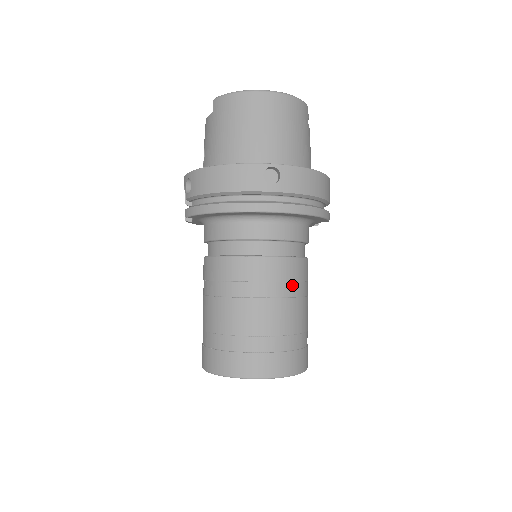
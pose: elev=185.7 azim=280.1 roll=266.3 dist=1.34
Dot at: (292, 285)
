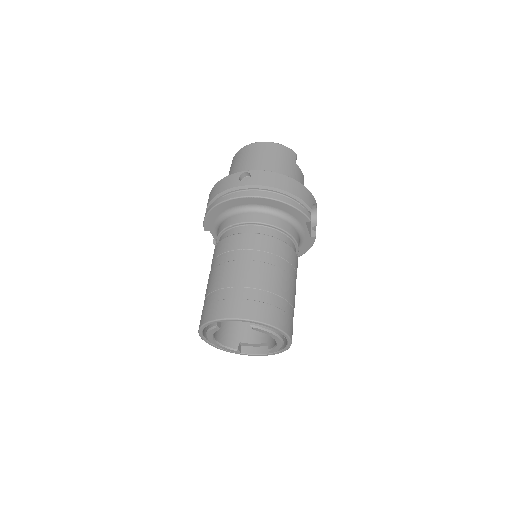
Dot at: (264, 254)
